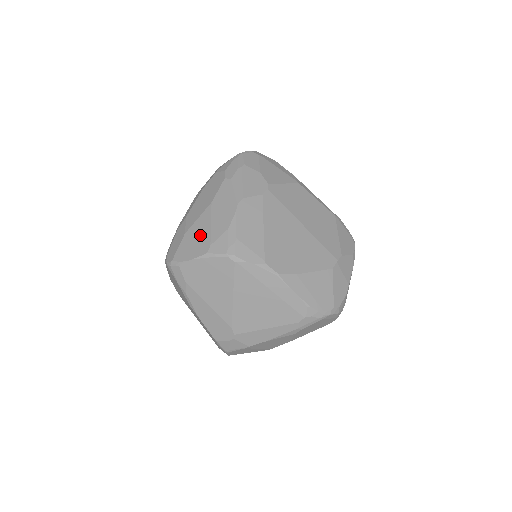
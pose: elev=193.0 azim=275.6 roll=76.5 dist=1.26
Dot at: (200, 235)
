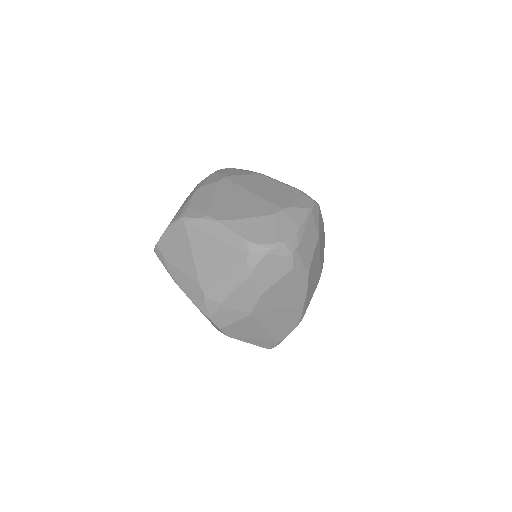
Dot at: occluded
